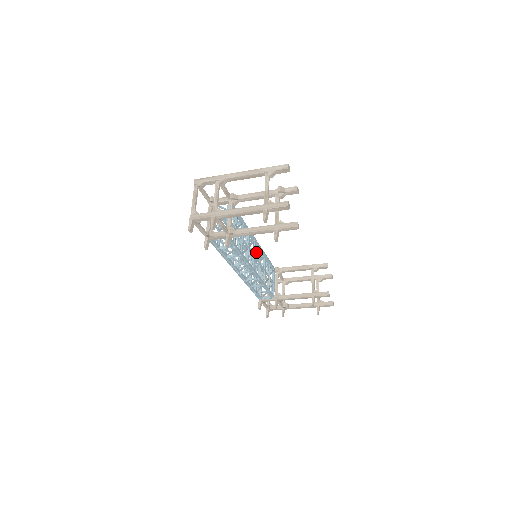
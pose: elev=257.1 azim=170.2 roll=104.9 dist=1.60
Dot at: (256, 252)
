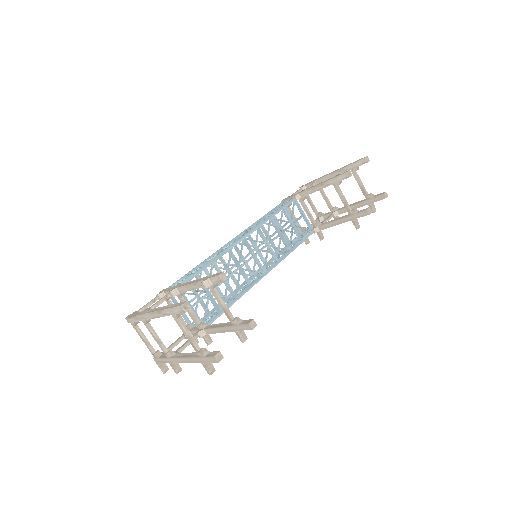
Dot at: occluded
